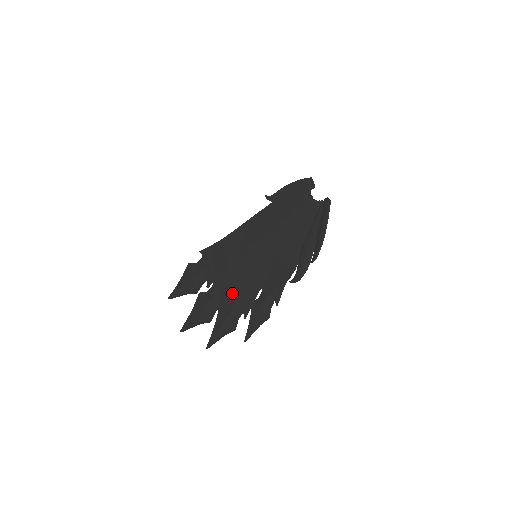
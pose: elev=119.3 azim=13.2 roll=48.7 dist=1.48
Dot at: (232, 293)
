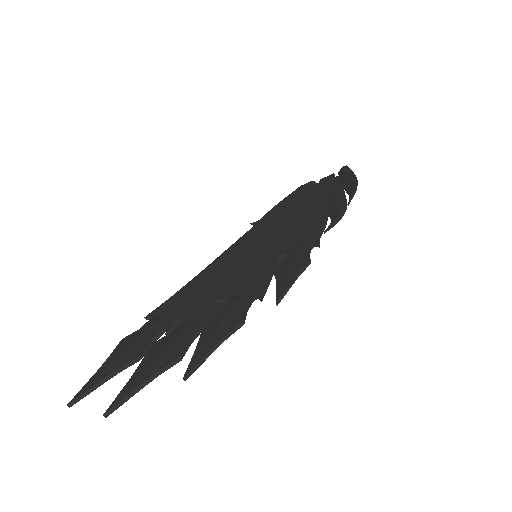
Dot at: (227, 294)
